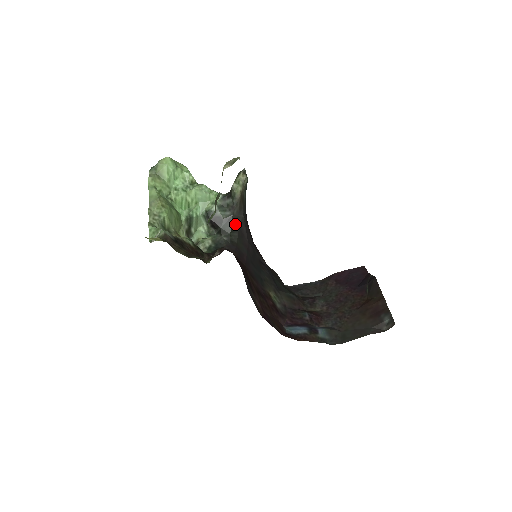
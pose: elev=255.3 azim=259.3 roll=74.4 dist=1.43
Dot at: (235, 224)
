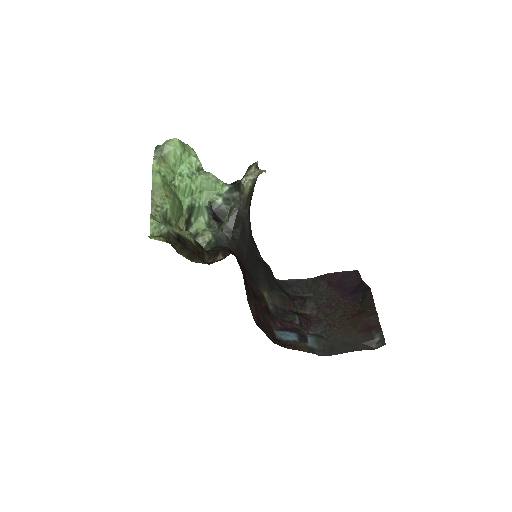
Dot at: (239, 220)
